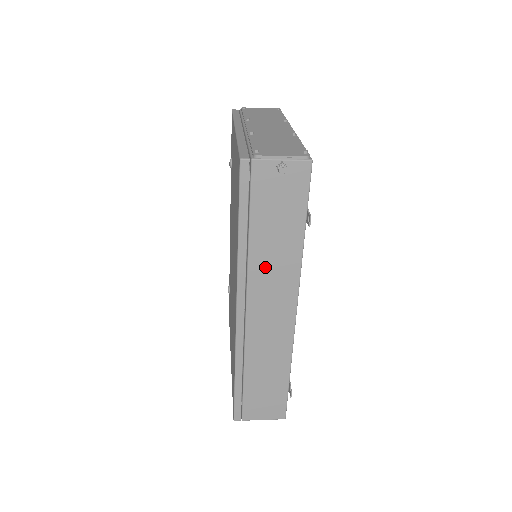
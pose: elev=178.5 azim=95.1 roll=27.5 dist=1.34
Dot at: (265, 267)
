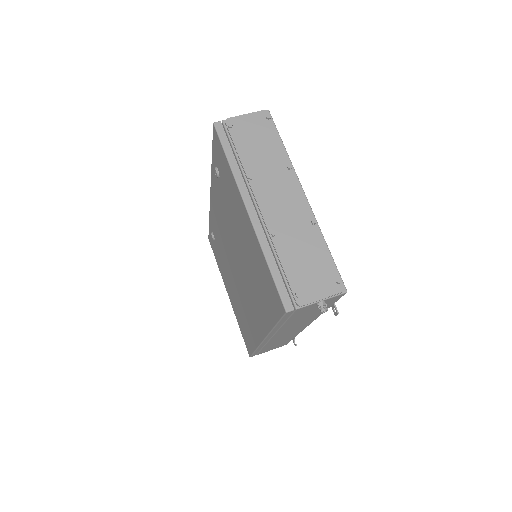
Dot at: (291, 326)
